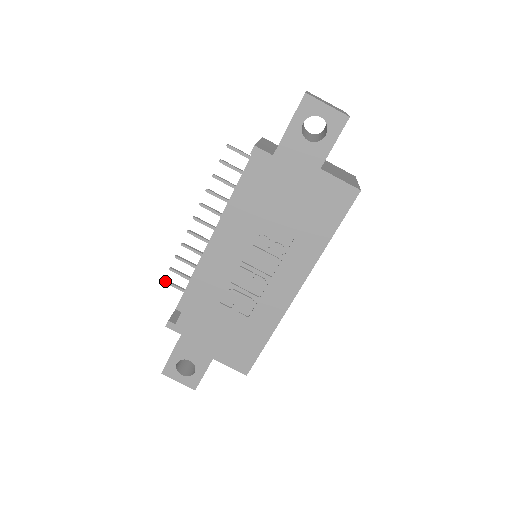
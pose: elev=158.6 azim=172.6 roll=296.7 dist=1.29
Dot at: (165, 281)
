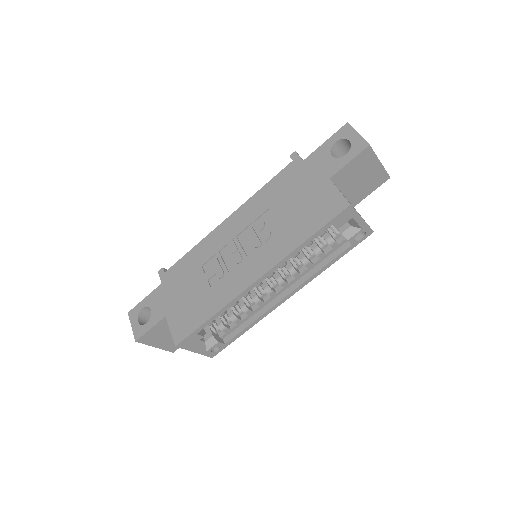
Dot at: occluded
